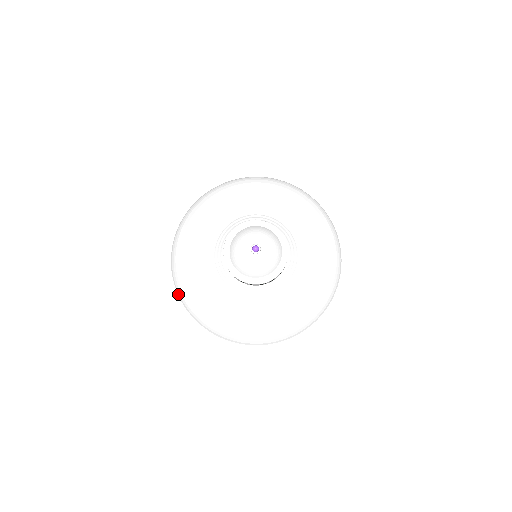
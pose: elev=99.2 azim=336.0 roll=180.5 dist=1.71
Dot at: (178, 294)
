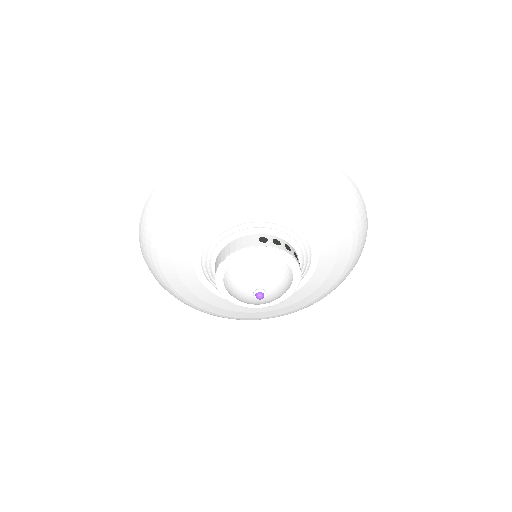
Dot at: (147, 201)
